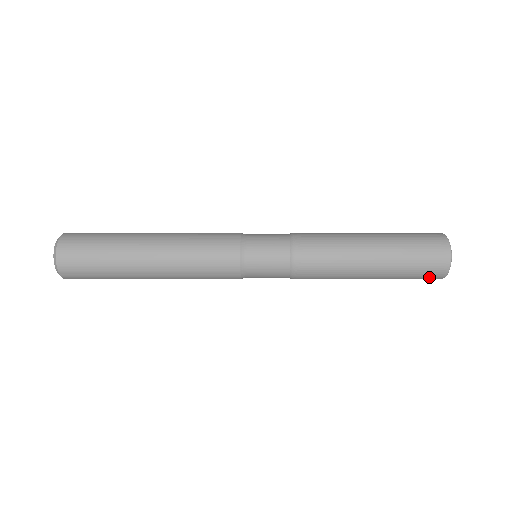
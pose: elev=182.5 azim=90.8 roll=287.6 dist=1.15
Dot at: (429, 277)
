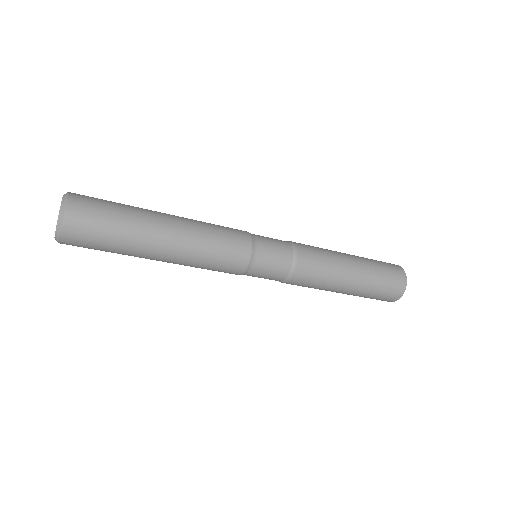
Dot at: (396, 284)
